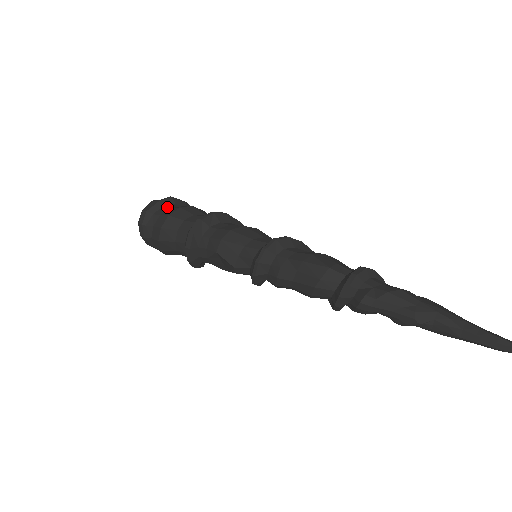
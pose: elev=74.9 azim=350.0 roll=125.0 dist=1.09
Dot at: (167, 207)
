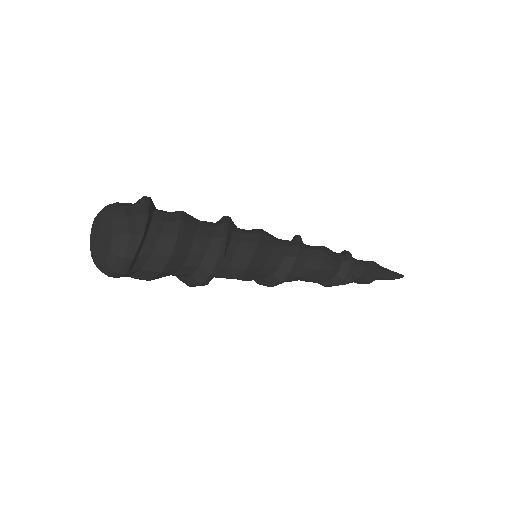
Dot at: (153, 237)
